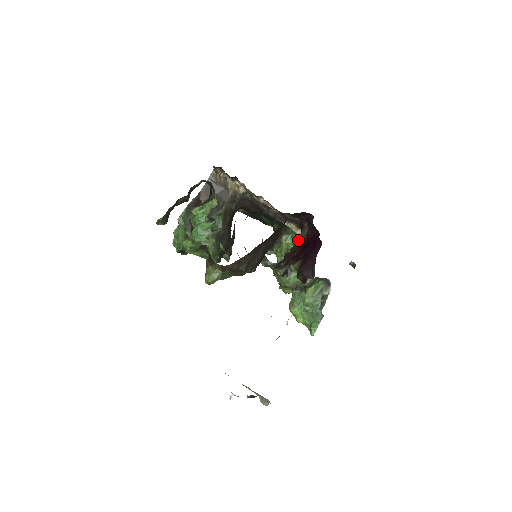
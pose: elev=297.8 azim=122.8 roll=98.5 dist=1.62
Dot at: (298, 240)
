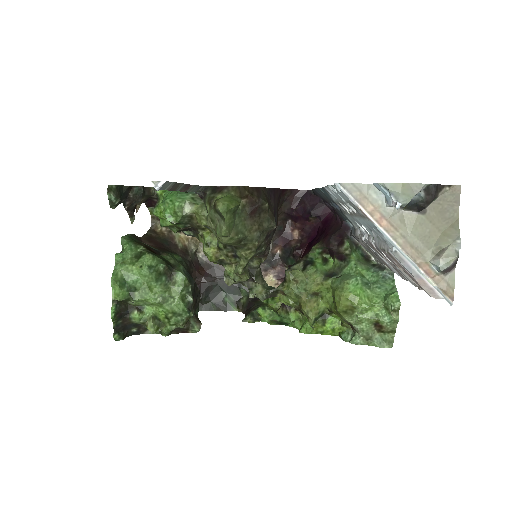
Dot at: occluded
